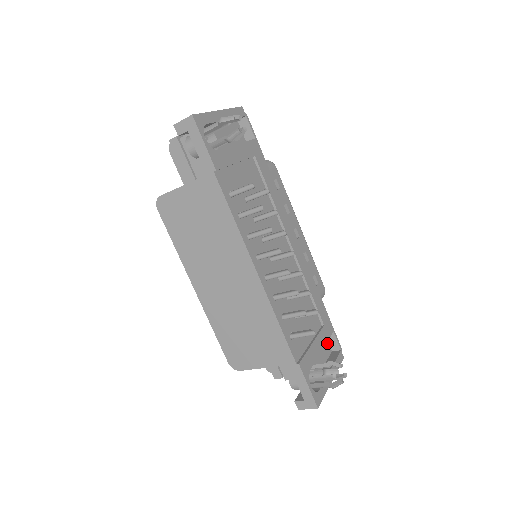
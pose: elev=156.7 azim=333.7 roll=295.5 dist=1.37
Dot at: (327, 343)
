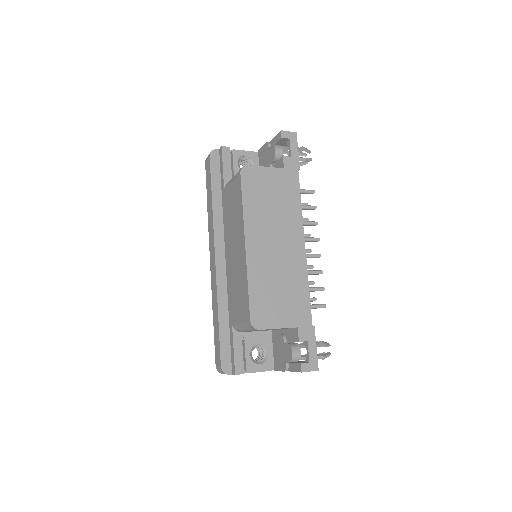
Dot at: occluded
